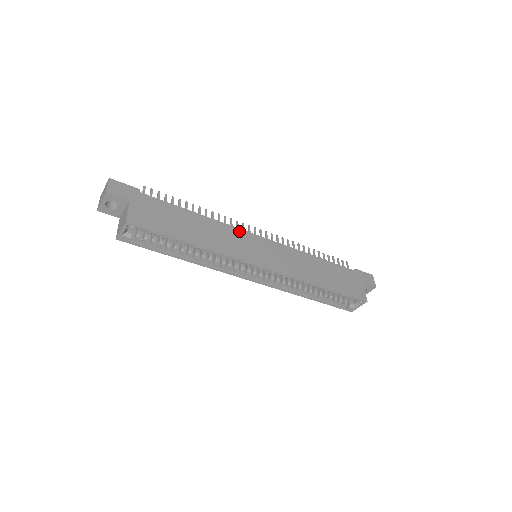
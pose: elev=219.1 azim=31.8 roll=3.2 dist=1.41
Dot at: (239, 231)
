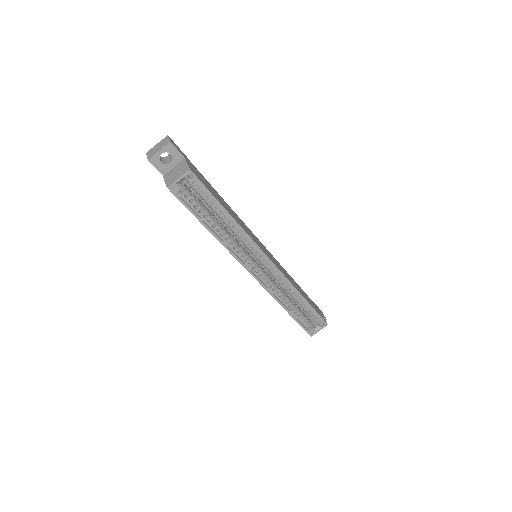
Dot at: (248, 228)
